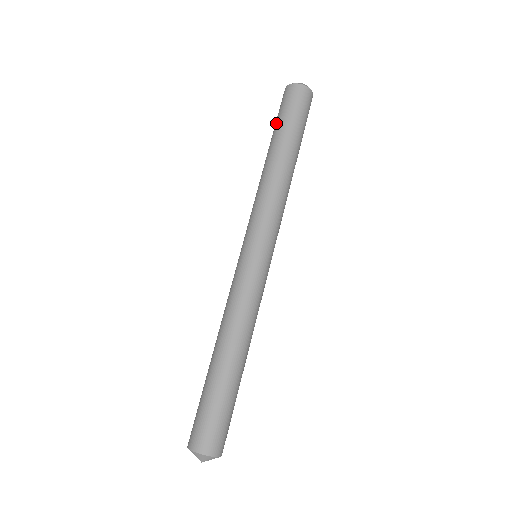
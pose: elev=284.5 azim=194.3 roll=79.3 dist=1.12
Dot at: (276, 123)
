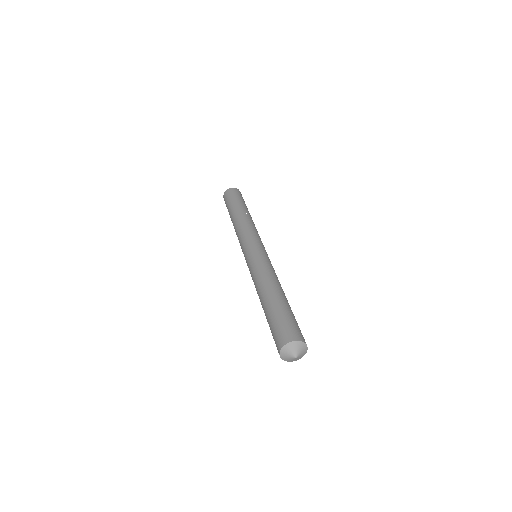
Dot at: occluded
